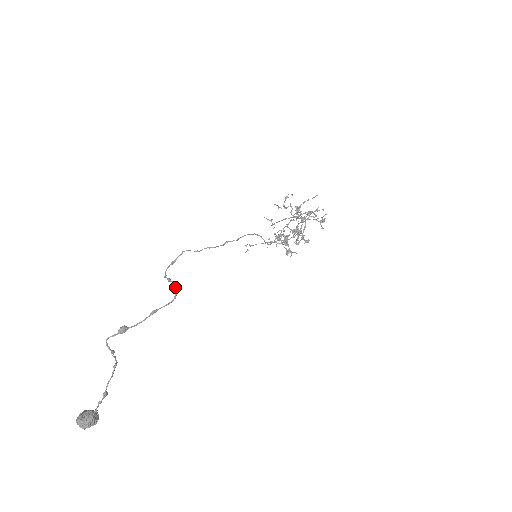
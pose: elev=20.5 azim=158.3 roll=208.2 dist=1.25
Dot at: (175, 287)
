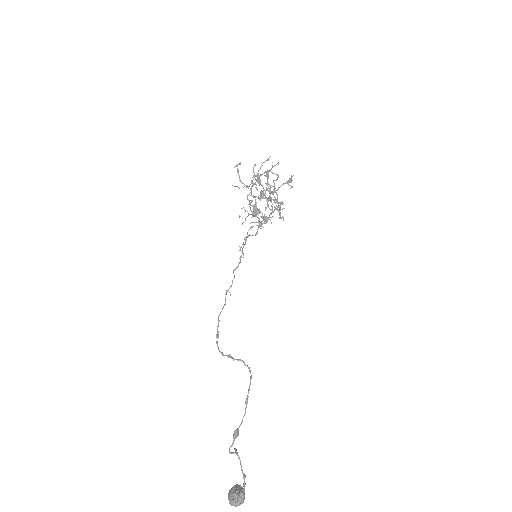
Dot at: (244, 363)
